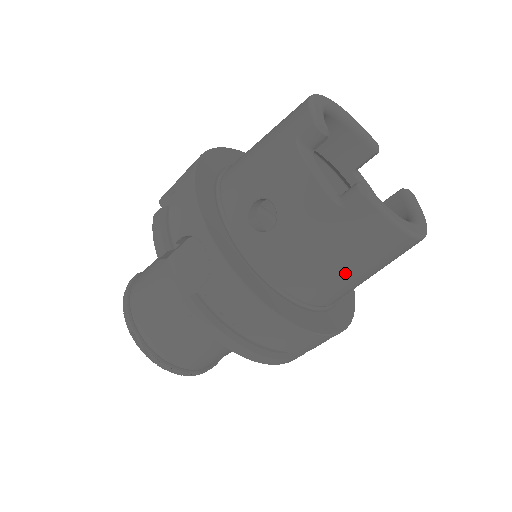
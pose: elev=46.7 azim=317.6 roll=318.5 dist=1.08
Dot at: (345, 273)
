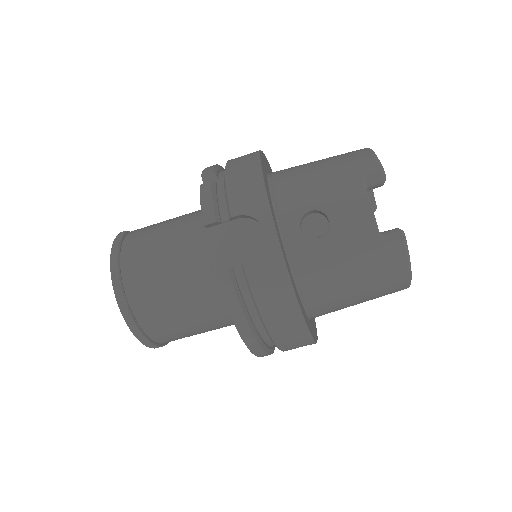
Dot at: (353, 294)
